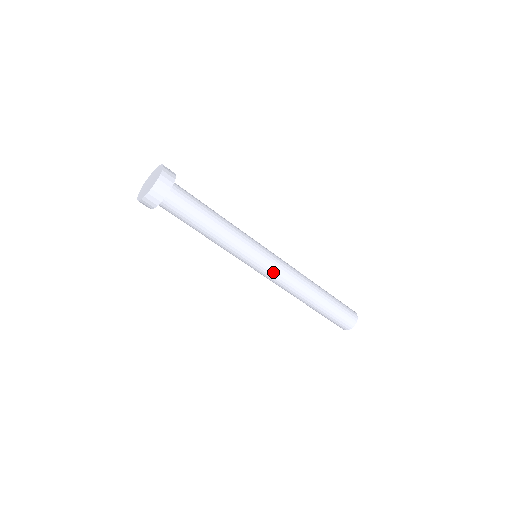
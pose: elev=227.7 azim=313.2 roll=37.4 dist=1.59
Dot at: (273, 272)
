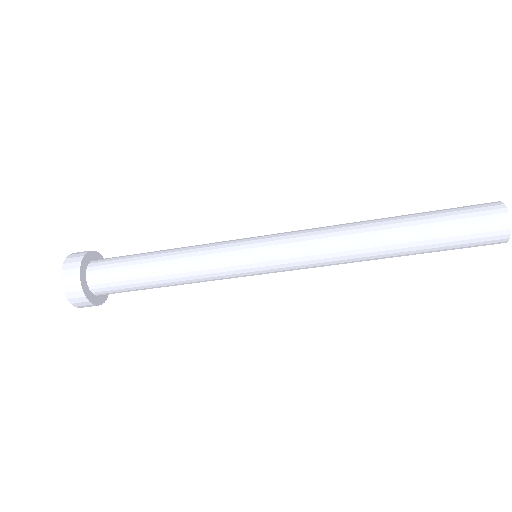
Dot at: (285, 251)
